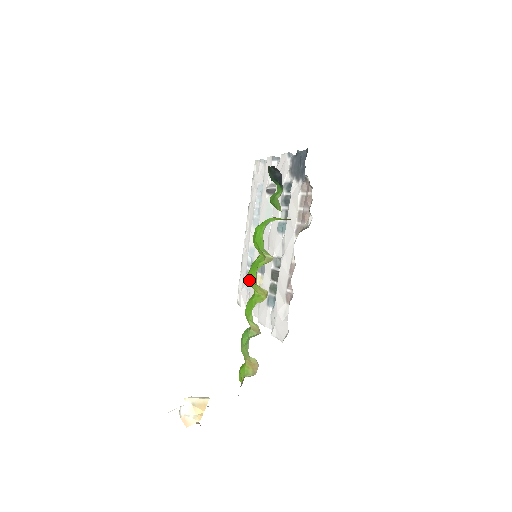
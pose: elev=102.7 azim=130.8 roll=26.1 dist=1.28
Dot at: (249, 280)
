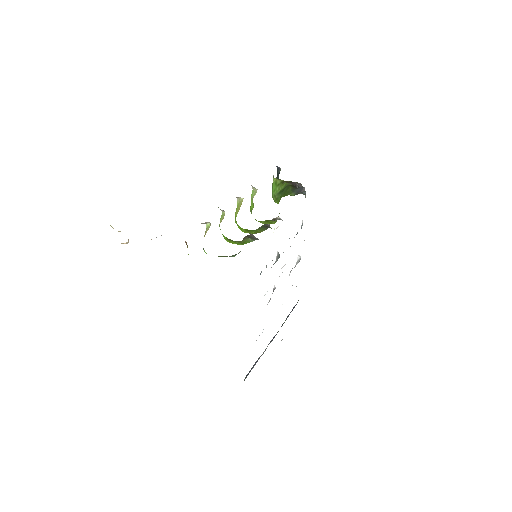
Dot at: (235, 218)
